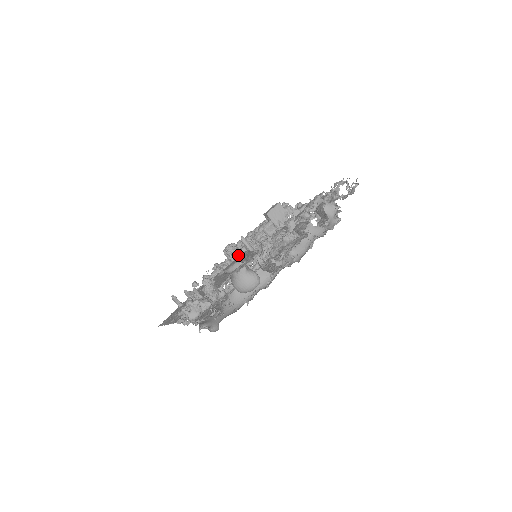
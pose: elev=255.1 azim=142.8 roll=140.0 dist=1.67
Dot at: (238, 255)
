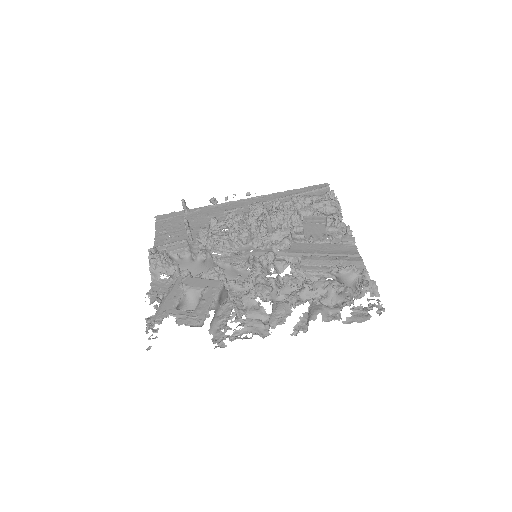
Dot at: (247, 235)
